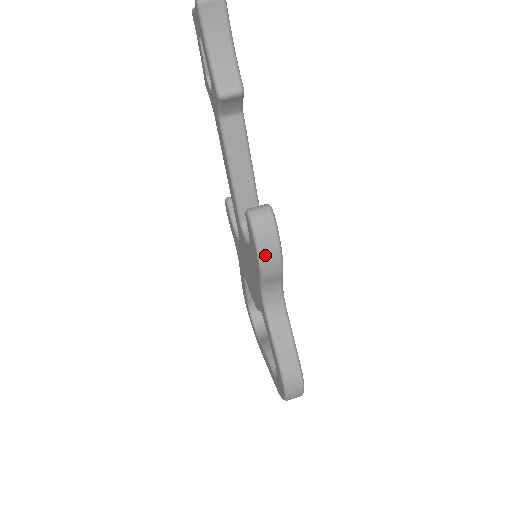
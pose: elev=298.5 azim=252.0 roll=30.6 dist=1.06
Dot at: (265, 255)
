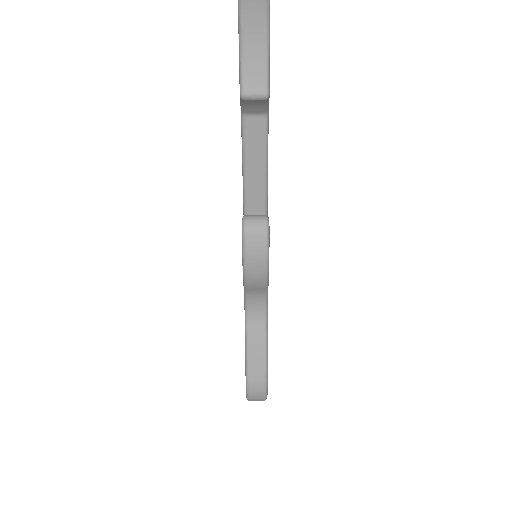
Dot at: (250, 265)
